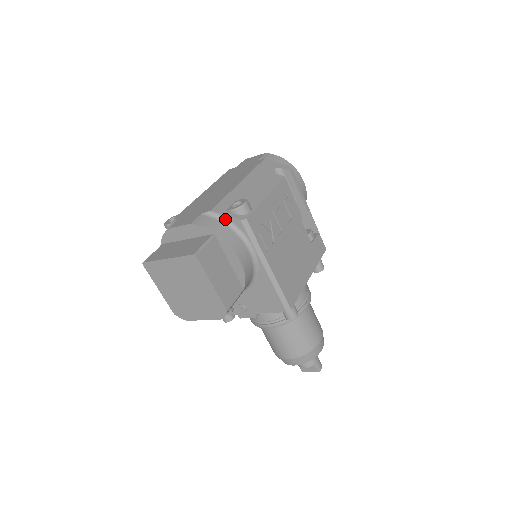
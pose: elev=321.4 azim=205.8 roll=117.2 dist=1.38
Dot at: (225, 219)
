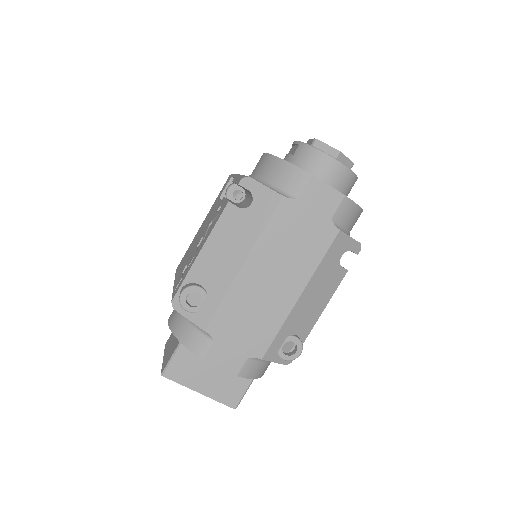
Dot at: (271, 360)
